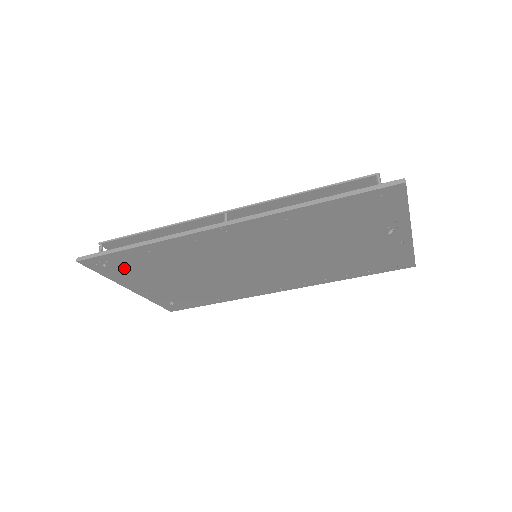
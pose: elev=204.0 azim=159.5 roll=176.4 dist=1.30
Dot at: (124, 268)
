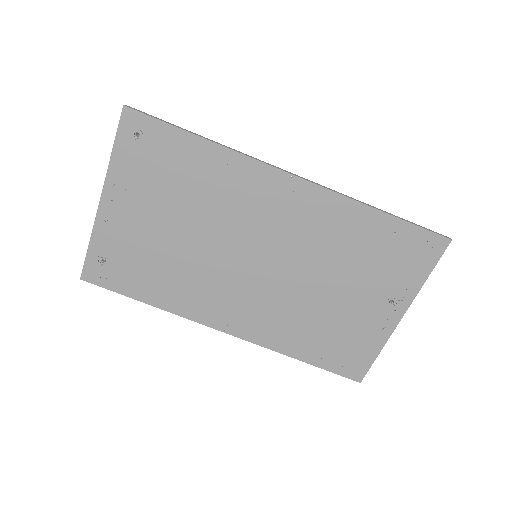
Dot at: (147, 157)
